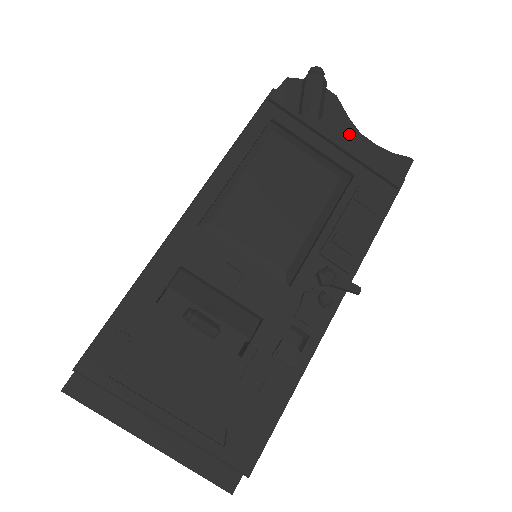
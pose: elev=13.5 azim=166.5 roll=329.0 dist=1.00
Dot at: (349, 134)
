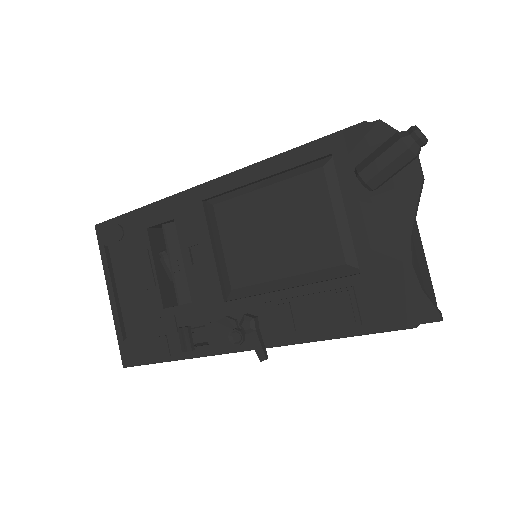
Dot at: (394, 231)
